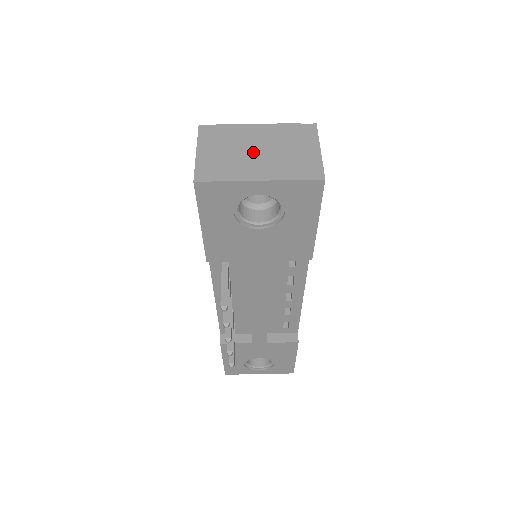
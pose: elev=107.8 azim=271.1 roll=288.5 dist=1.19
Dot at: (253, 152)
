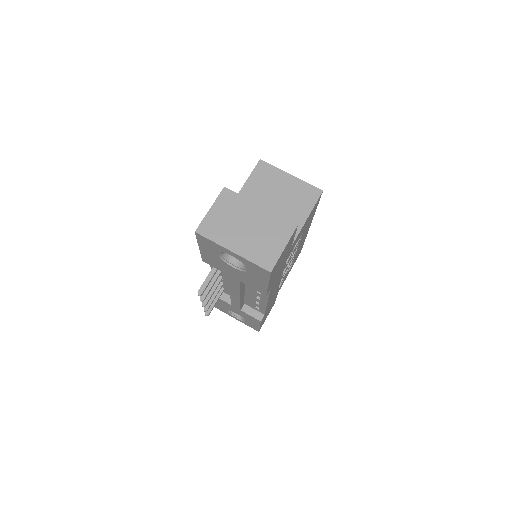
Dot at: (243, 227)
